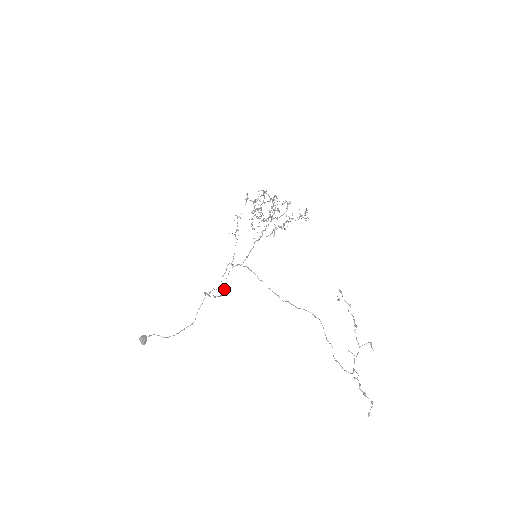
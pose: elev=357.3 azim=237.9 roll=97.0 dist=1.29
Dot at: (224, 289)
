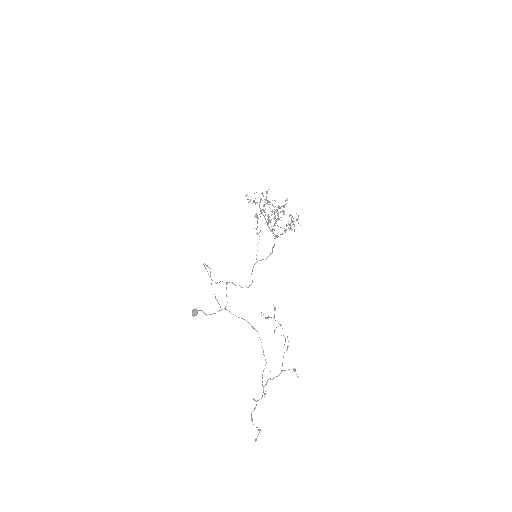
Dot at: (252, 281)
